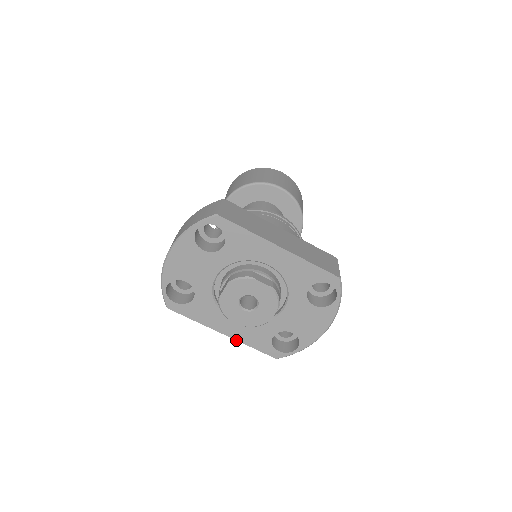
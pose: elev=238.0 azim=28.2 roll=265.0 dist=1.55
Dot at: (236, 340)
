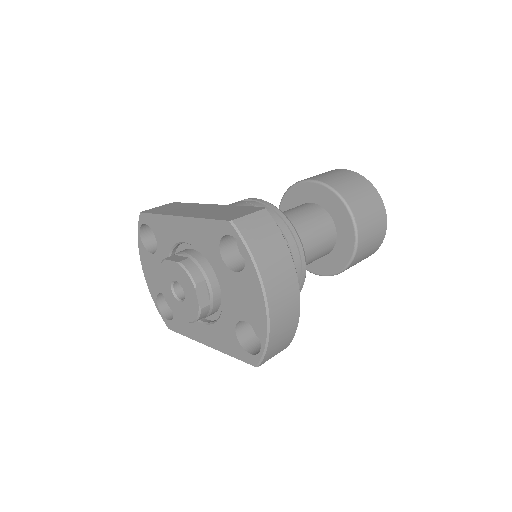
Dot at: (218, 350)
